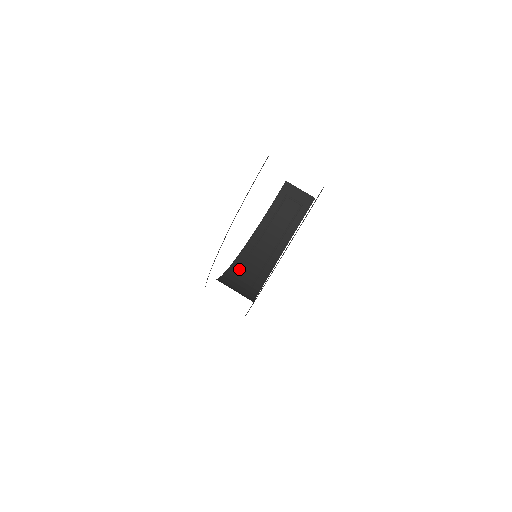
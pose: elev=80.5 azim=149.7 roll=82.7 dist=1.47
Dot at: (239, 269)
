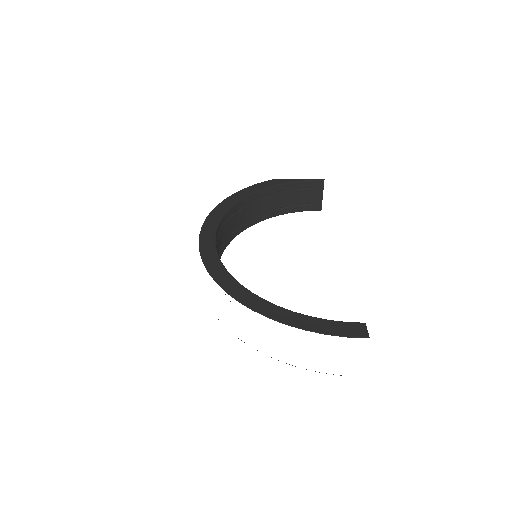
Dot at: (228, 219)
